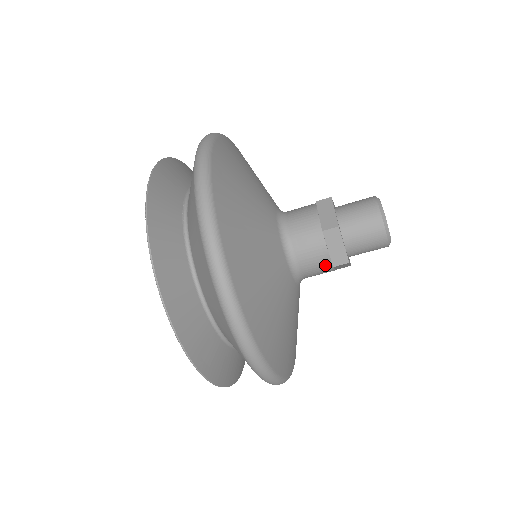
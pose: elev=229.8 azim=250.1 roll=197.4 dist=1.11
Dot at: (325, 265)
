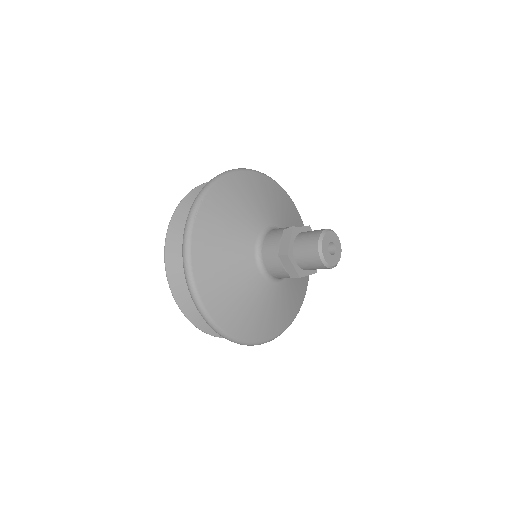
Dot at: occluded
